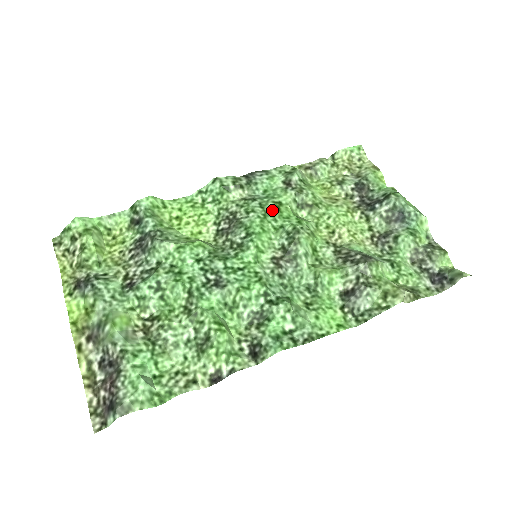
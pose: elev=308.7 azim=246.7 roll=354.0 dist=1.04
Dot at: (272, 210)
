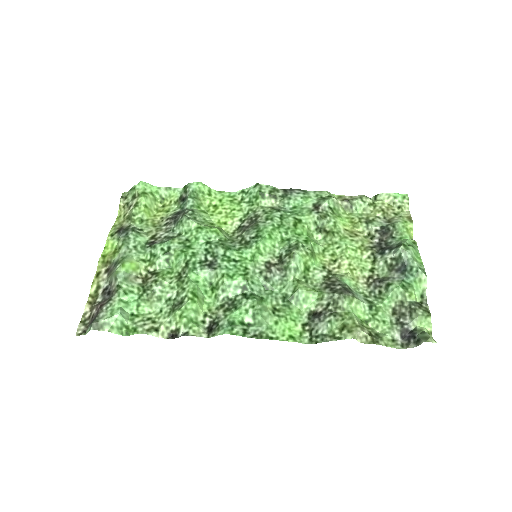
Dot at: (289, 224)
